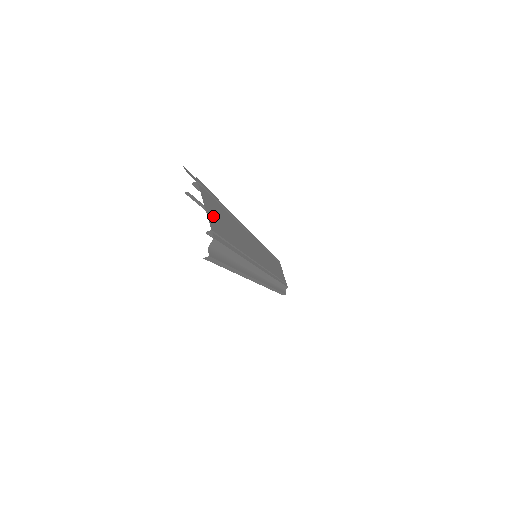
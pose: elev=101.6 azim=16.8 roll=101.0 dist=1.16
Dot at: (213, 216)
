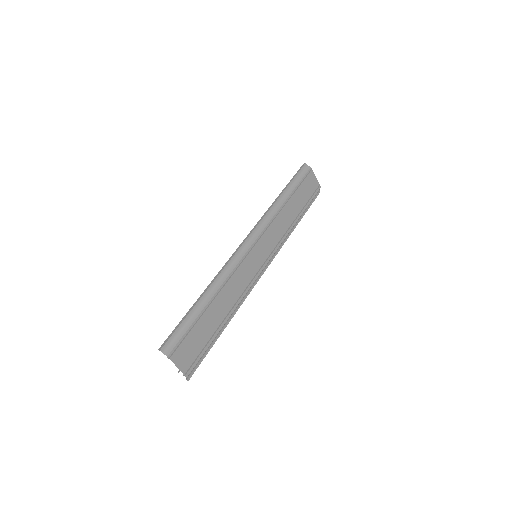
Dot at: (186, 357)
